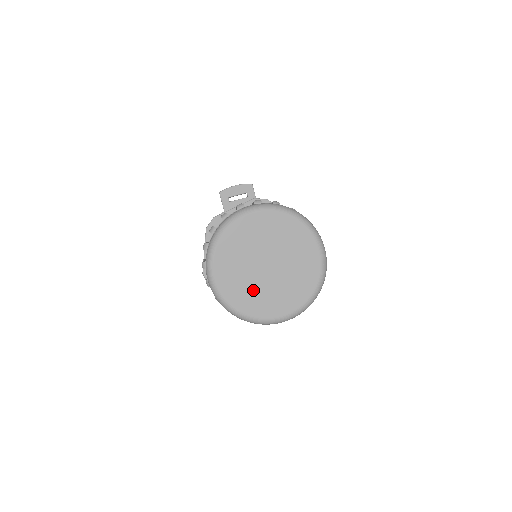
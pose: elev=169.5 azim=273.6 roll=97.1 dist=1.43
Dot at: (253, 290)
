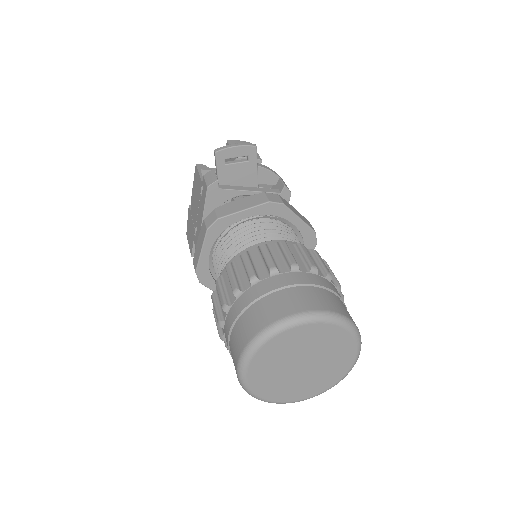
Dot at: (282, 384)
